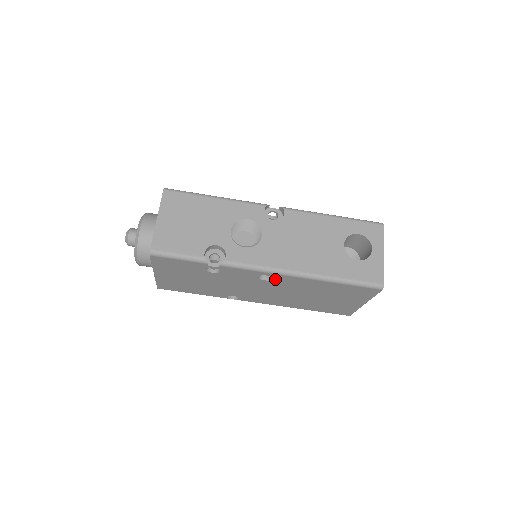
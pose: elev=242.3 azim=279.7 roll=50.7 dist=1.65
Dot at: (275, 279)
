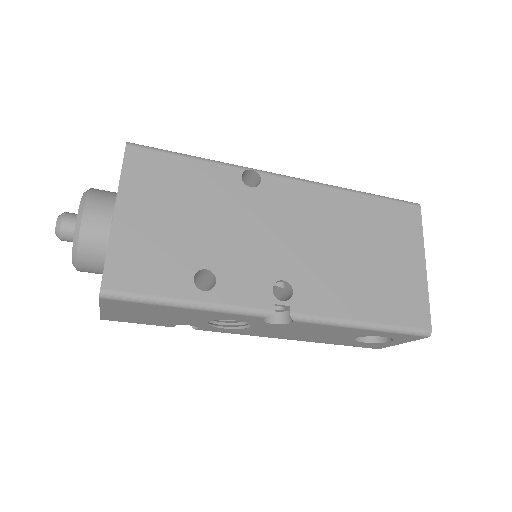
Dot at: occluded
